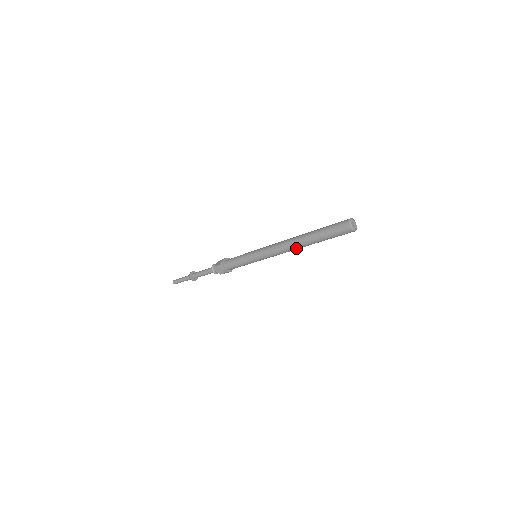
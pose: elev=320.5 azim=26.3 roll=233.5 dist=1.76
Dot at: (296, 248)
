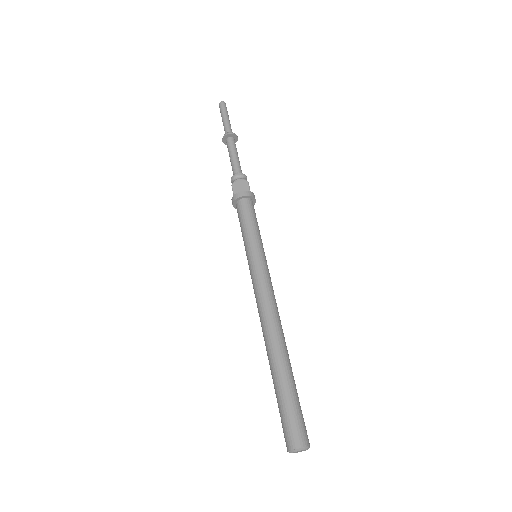
Dot at: occluded
